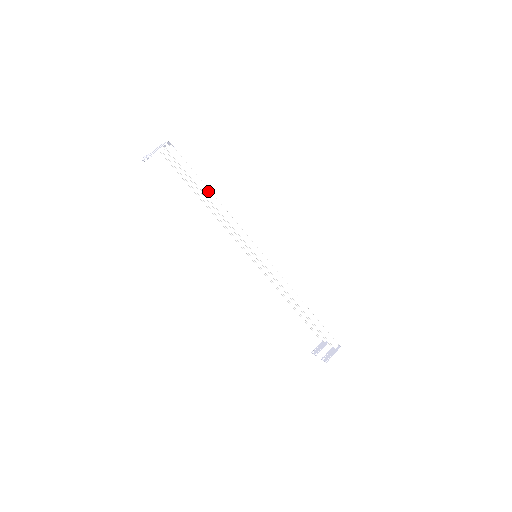
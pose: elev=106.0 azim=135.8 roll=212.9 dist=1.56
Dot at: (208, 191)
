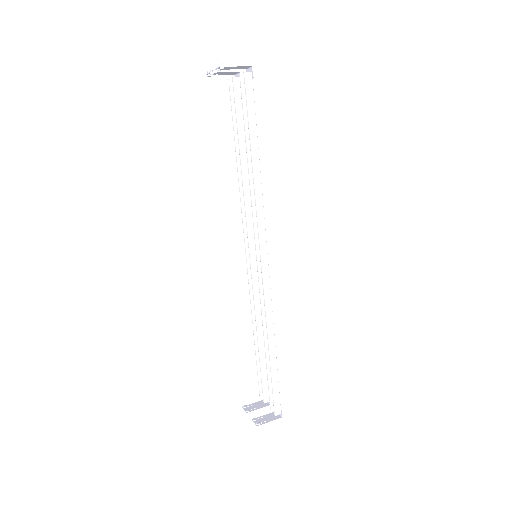
Dot at: (256, 147)
